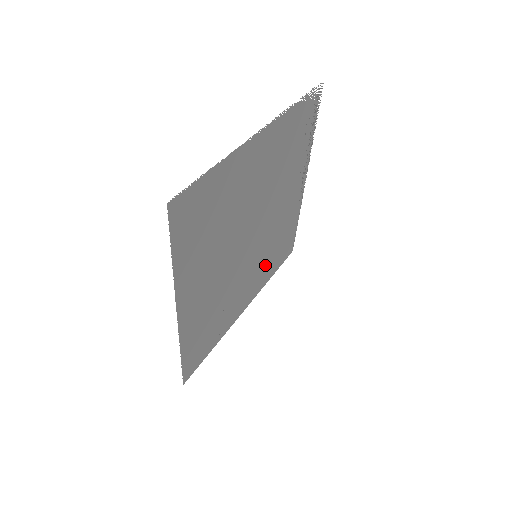
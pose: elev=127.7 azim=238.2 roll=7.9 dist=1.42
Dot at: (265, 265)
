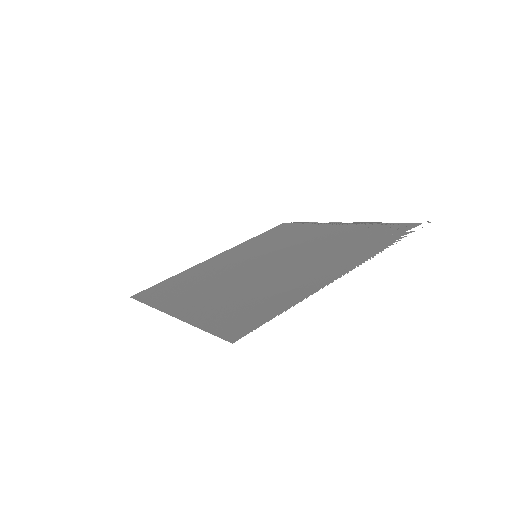
Dot at: (256, 245)
